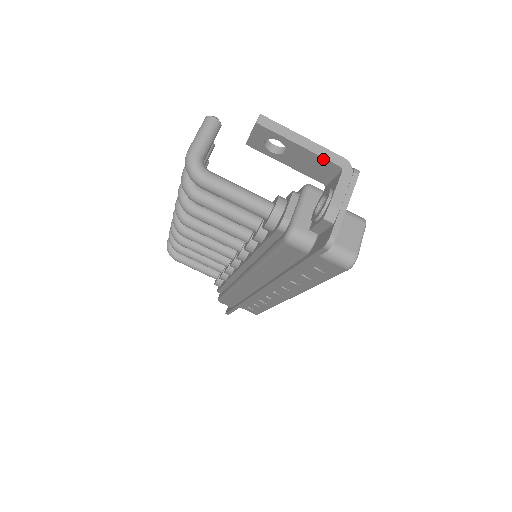
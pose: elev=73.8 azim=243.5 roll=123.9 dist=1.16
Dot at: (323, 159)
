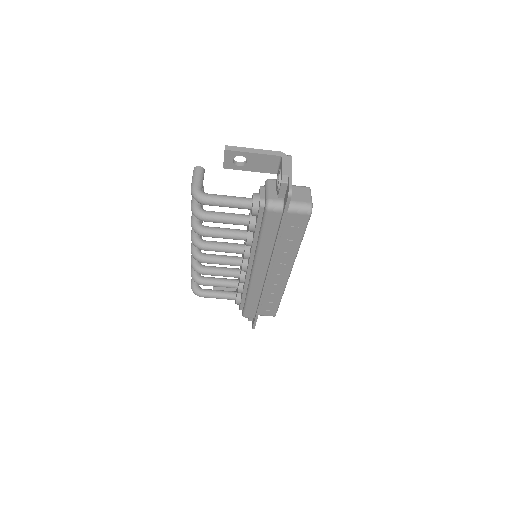
Dot at: (269, 156)
